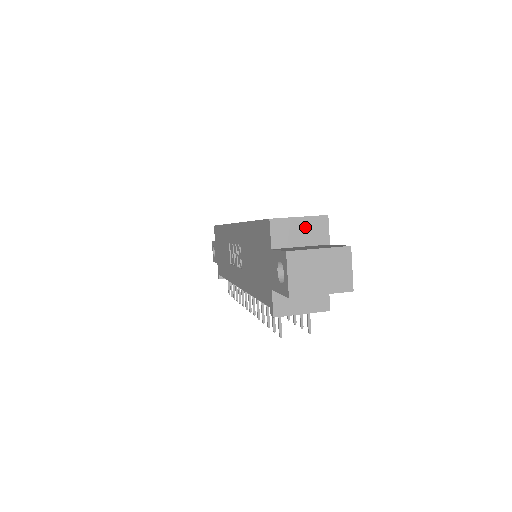
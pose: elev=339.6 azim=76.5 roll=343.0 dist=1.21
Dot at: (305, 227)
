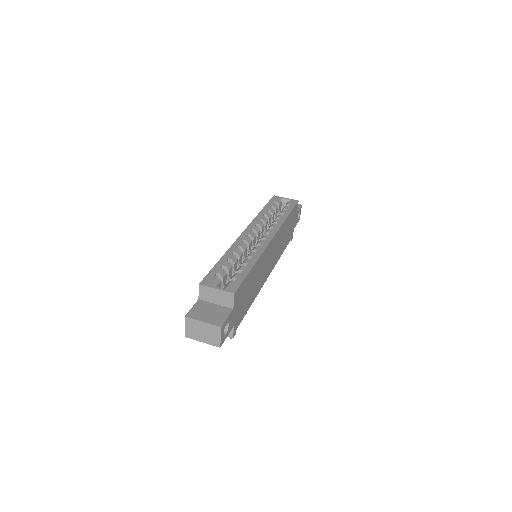
Dot at: (219, 295)
